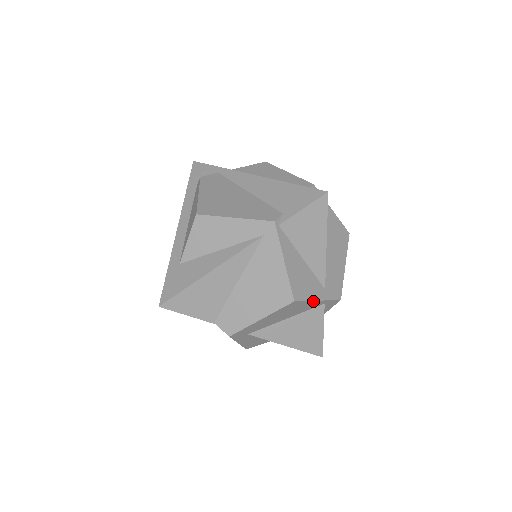
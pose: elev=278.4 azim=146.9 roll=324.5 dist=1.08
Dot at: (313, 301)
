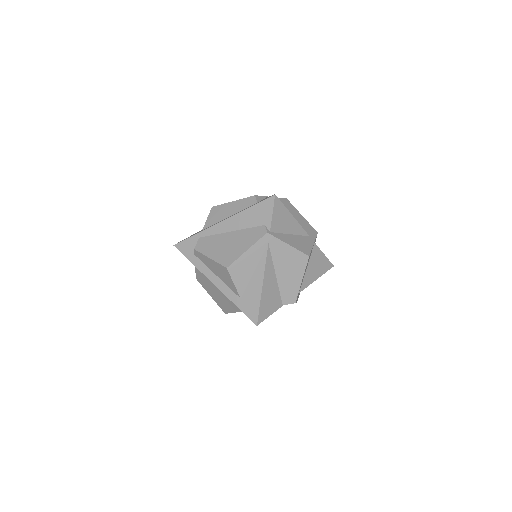
Dot at: (312, 247)
